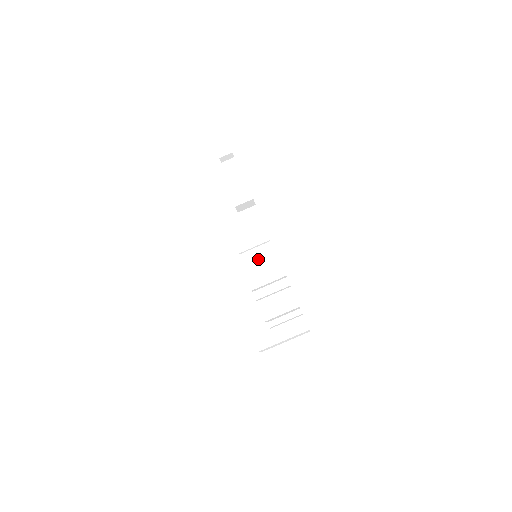
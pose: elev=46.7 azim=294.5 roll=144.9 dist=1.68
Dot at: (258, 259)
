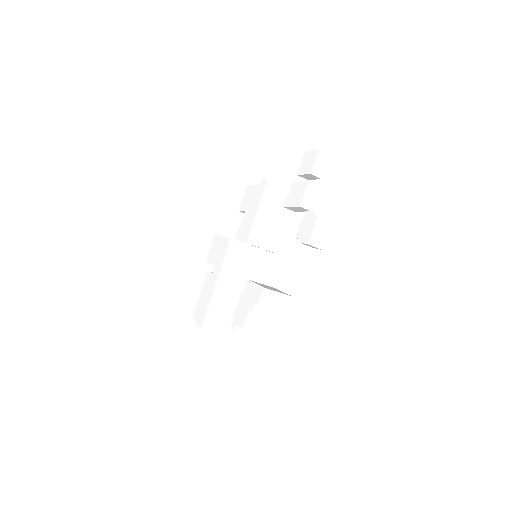
Dot at: (255, 259)
